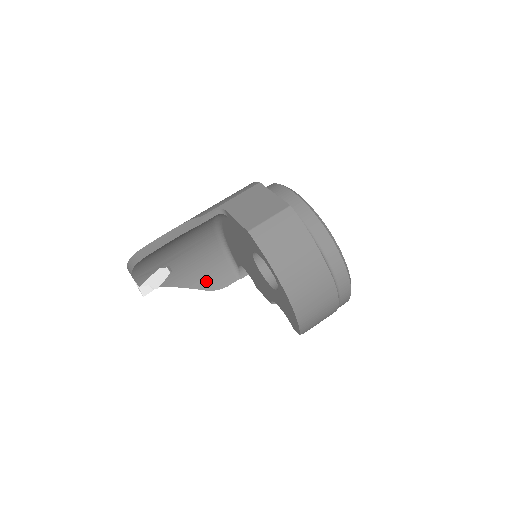
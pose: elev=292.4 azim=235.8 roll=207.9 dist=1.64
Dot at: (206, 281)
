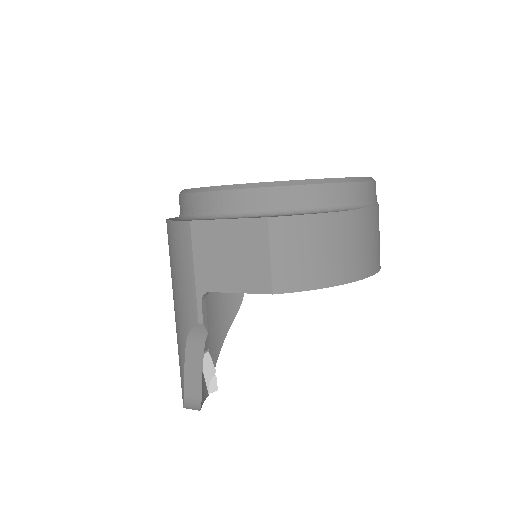
Dot at: (229, 307)
